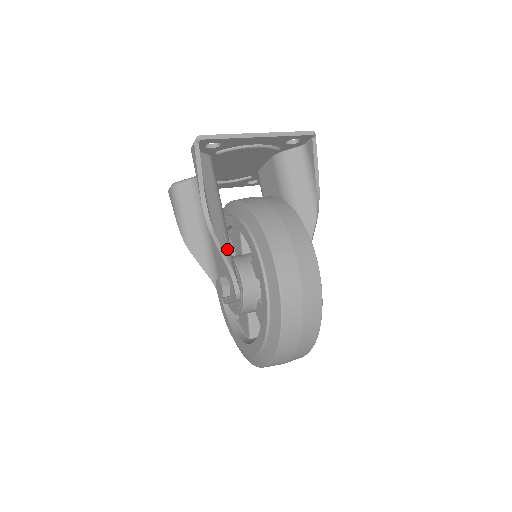
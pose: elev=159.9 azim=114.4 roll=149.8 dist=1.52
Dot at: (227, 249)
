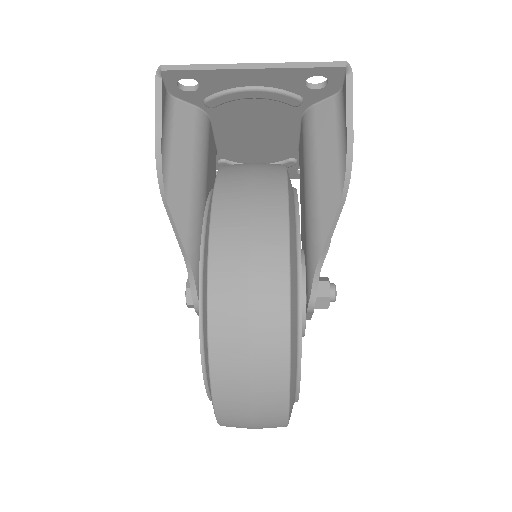
Dot at: (187, 230)
